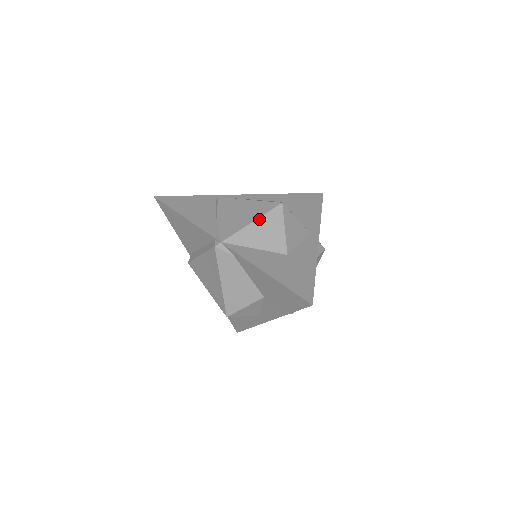
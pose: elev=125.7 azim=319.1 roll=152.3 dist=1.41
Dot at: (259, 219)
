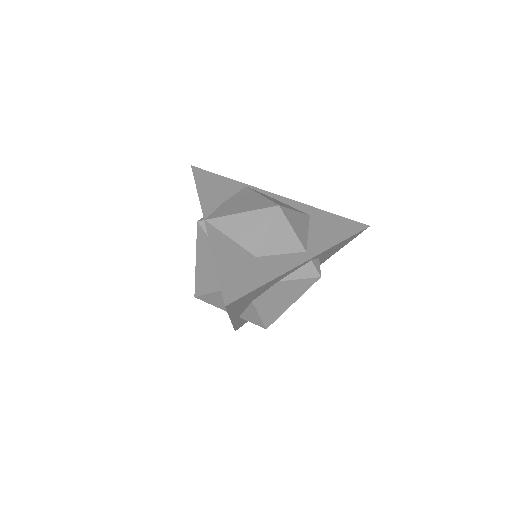
Dot at: (249, 212)
